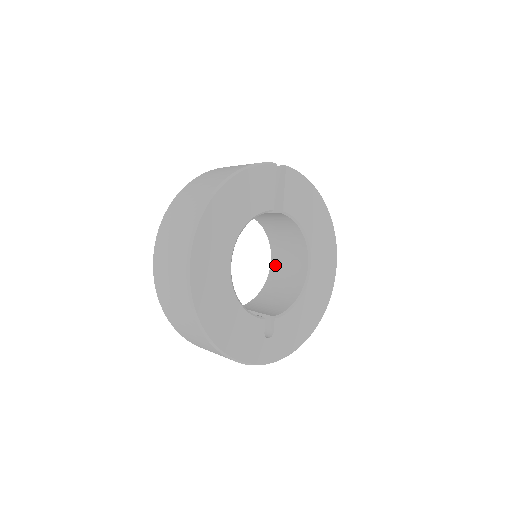
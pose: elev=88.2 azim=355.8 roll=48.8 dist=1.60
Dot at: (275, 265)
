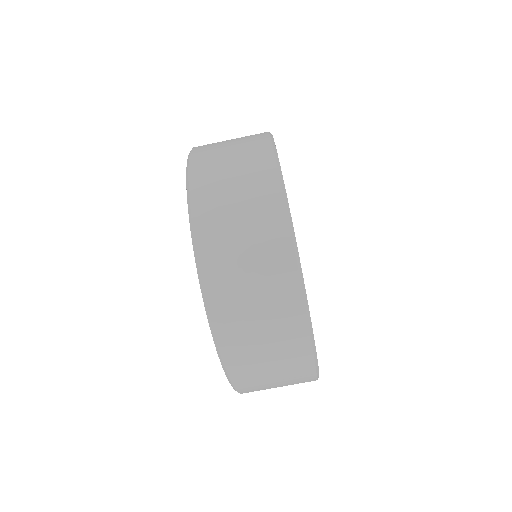
Dot at: occluded
